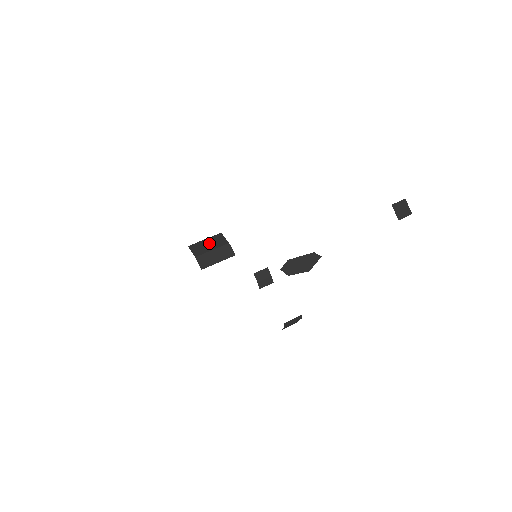
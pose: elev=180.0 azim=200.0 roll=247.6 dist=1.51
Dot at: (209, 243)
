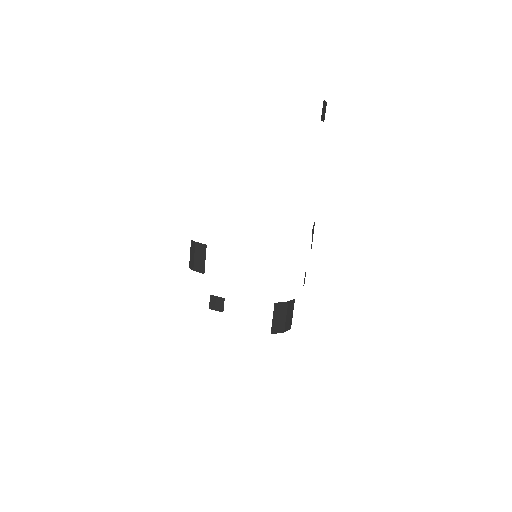
Dot at: (279, 317)
